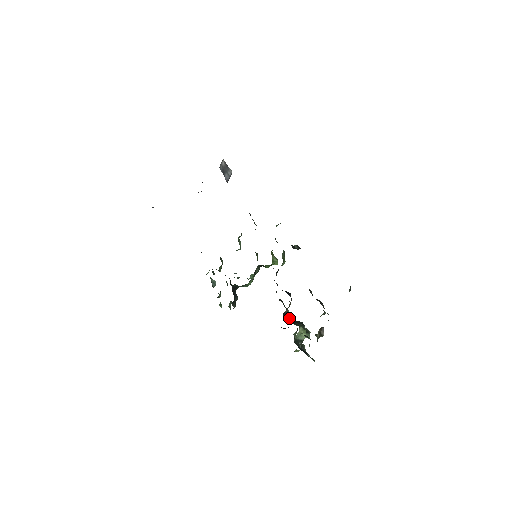
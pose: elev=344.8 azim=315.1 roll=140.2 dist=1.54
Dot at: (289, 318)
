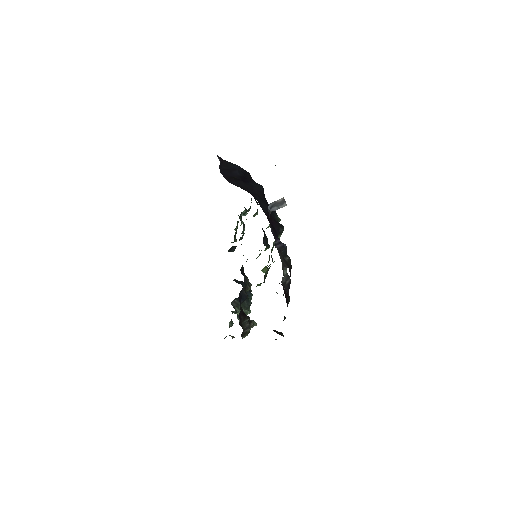
Dot at: occluded
